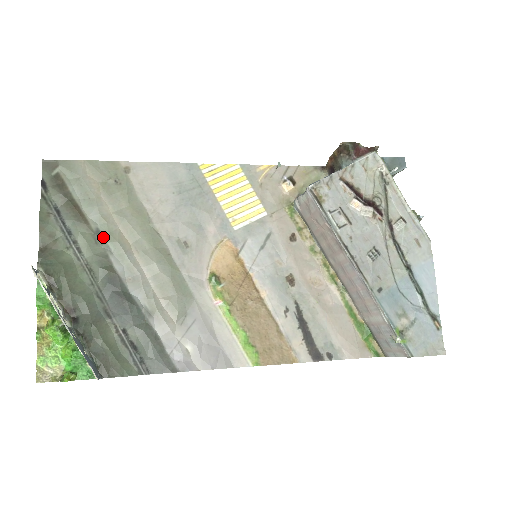
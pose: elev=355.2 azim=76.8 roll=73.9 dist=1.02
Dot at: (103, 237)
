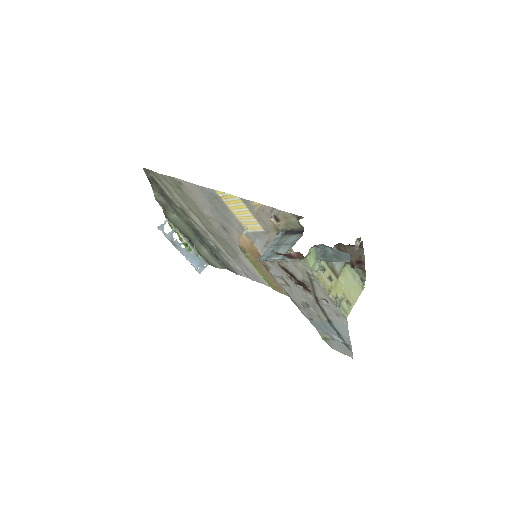
Dot at: (185, 213)
